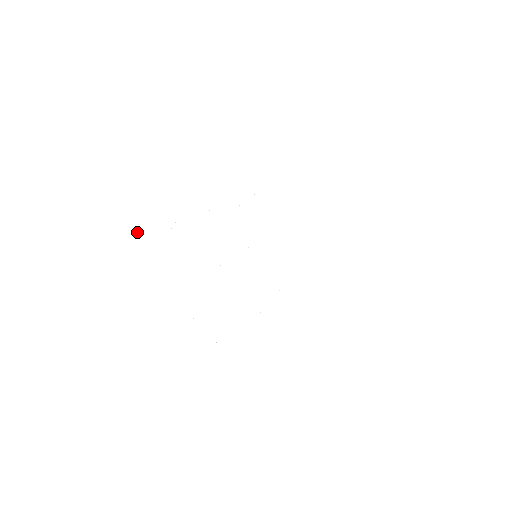
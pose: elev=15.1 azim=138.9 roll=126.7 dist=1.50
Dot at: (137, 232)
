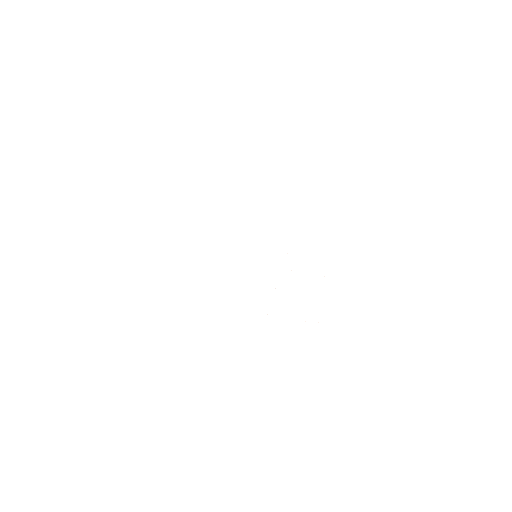
Dot at: occluded
